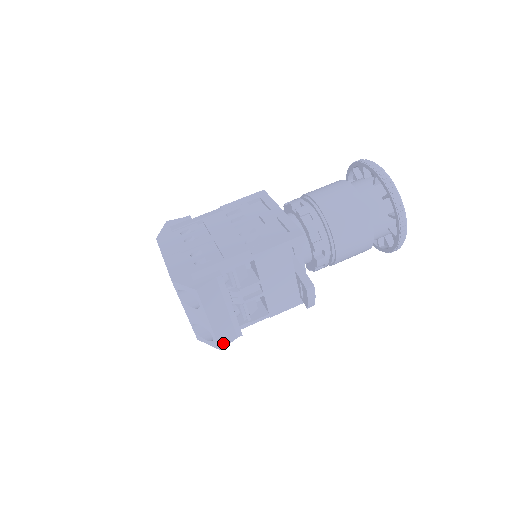
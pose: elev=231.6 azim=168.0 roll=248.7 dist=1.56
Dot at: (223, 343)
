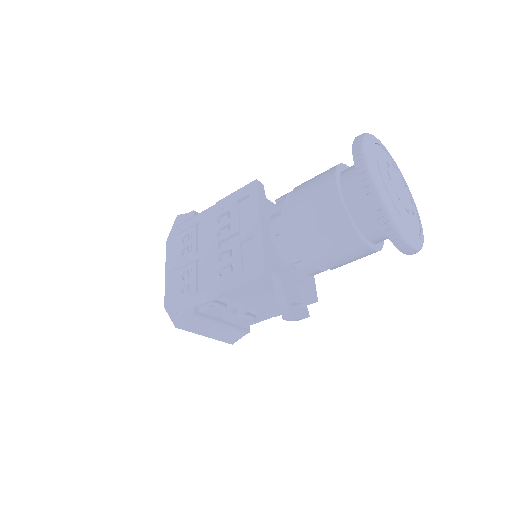
Dot at: (232, 341)
